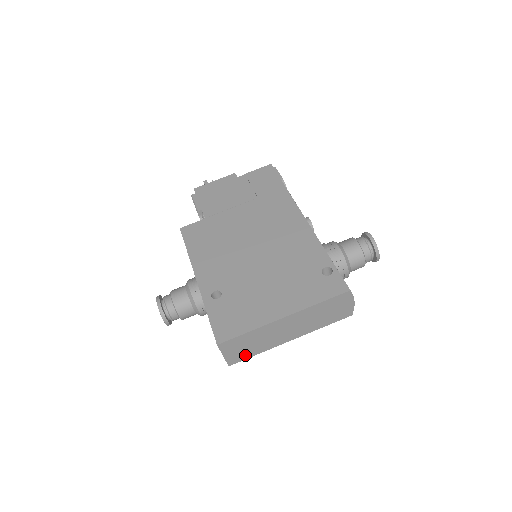
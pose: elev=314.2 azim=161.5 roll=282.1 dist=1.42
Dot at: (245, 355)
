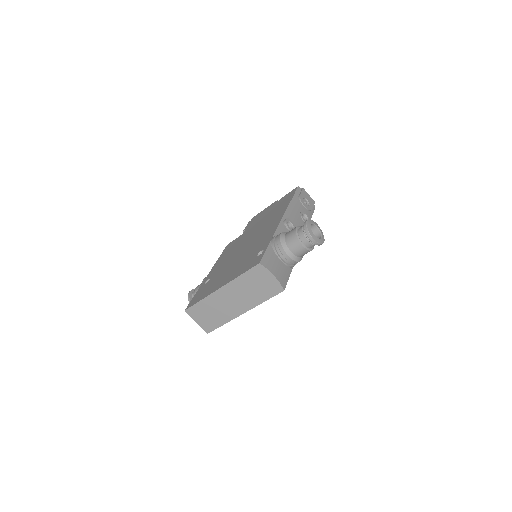
Dot at: (214, 324)
